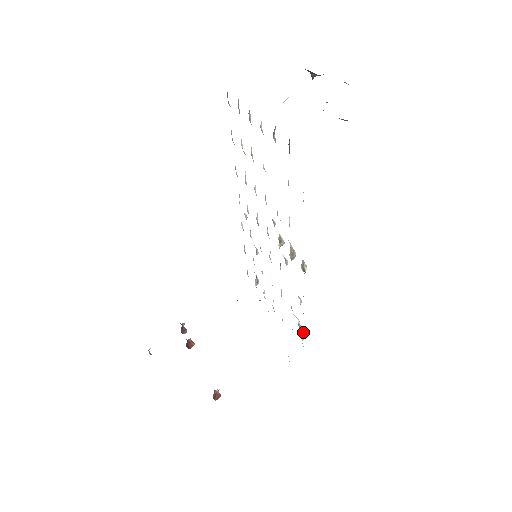
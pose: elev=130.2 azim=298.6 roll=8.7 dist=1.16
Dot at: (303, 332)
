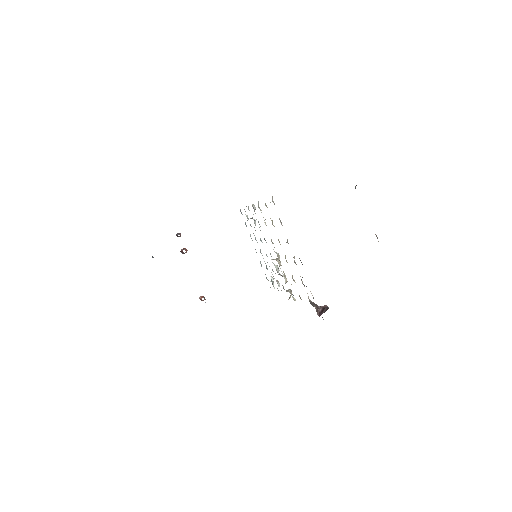
Dot at: occluded
